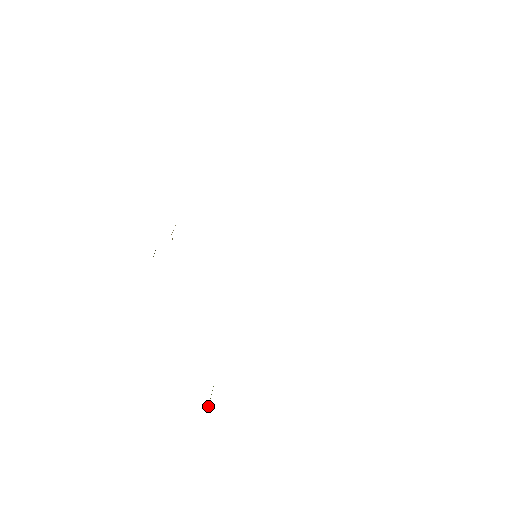
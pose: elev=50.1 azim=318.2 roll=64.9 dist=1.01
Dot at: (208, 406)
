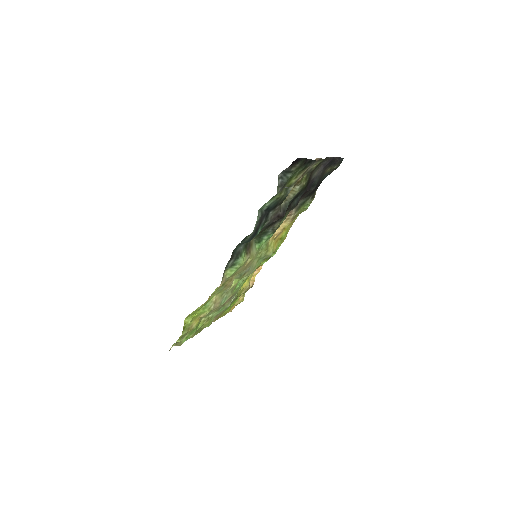
Dot at: (186, 322)
